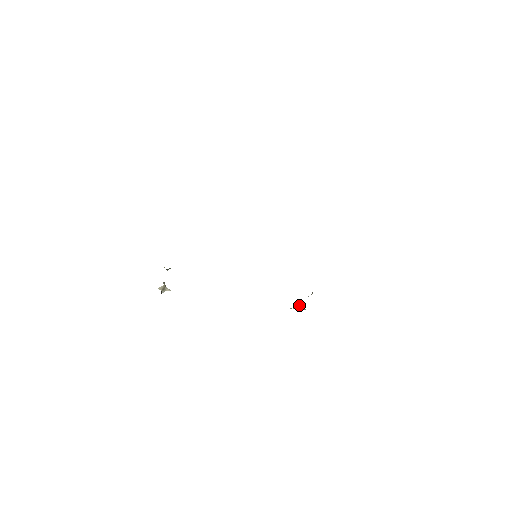
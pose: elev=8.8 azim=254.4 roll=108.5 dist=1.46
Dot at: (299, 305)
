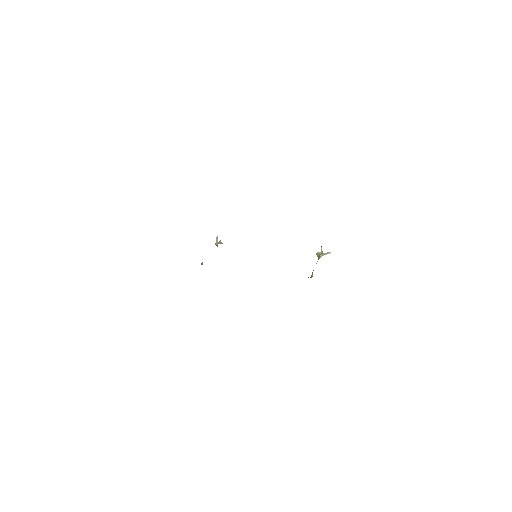
Dot at: (319, 257)
